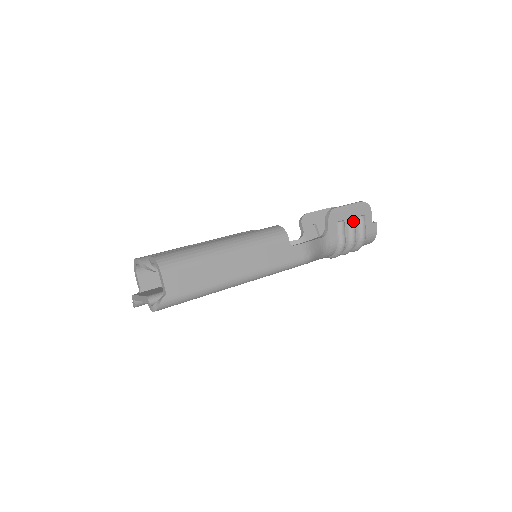
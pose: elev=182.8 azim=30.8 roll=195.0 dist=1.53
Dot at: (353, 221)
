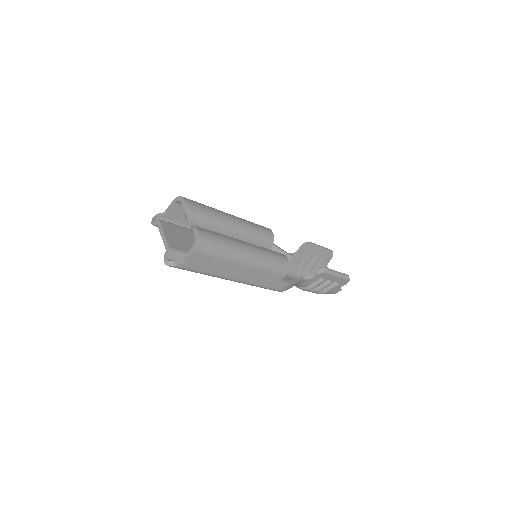
Dot at: occluded
